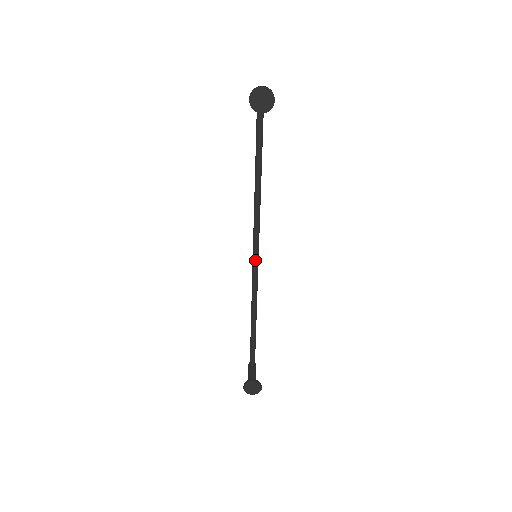
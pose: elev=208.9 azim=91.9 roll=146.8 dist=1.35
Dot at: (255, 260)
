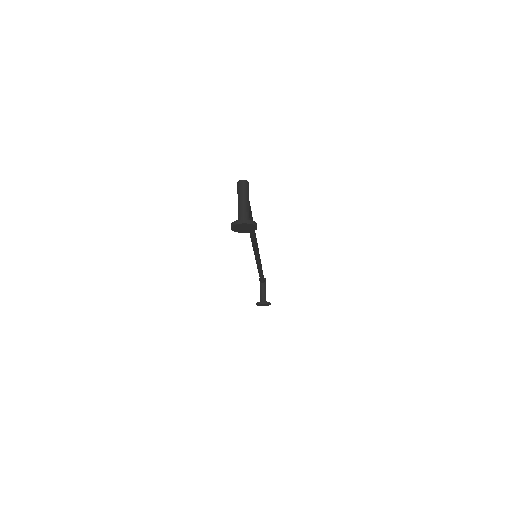
Dot at: (256, 253)
